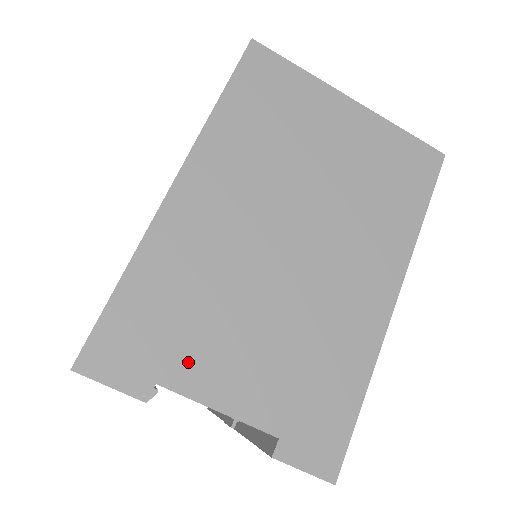
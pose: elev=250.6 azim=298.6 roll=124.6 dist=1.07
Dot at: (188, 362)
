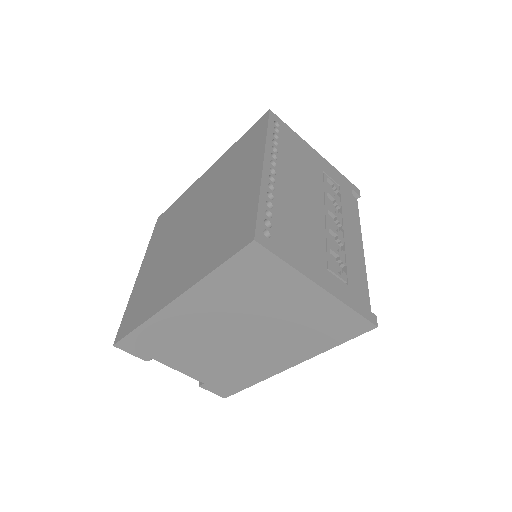
Dot at: (167, 357)
